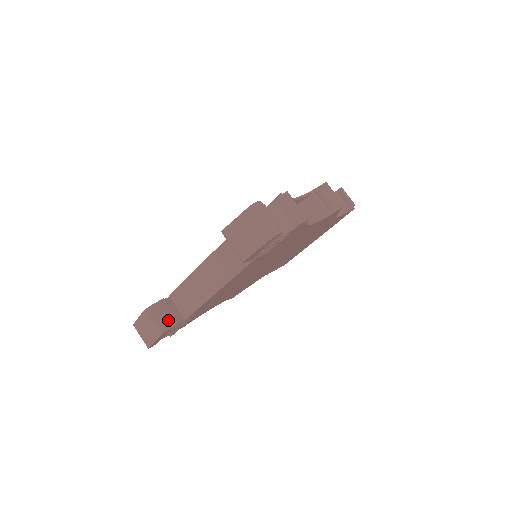
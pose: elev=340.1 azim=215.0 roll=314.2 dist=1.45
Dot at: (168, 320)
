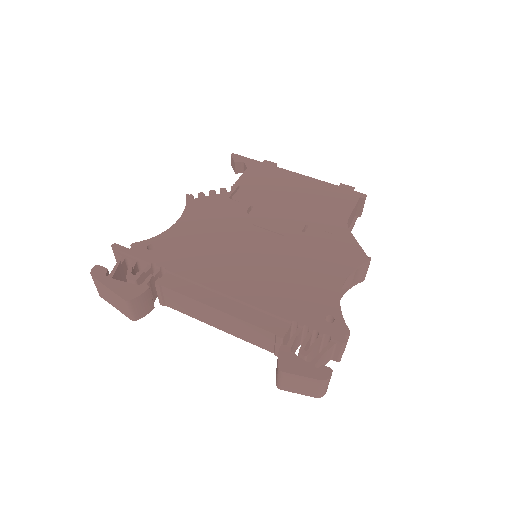
Dot at: (145, 309)
